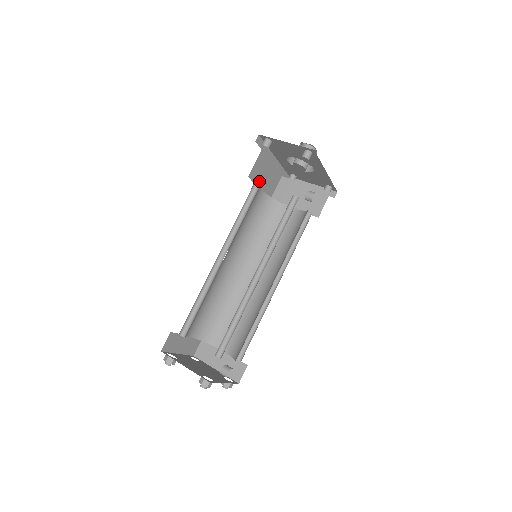
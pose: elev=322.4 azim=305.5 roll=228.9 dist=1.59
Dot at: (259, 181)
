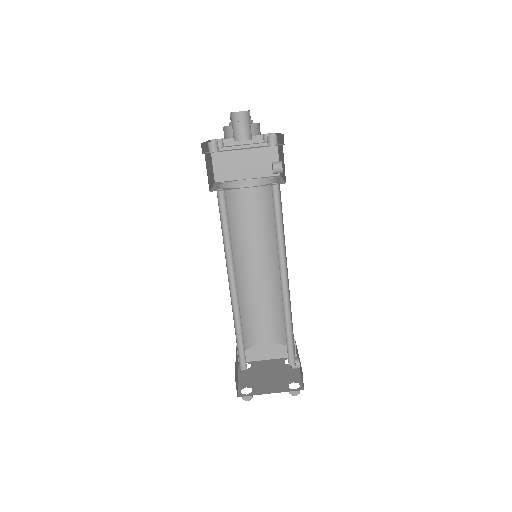
Dot at: (210, 181)
